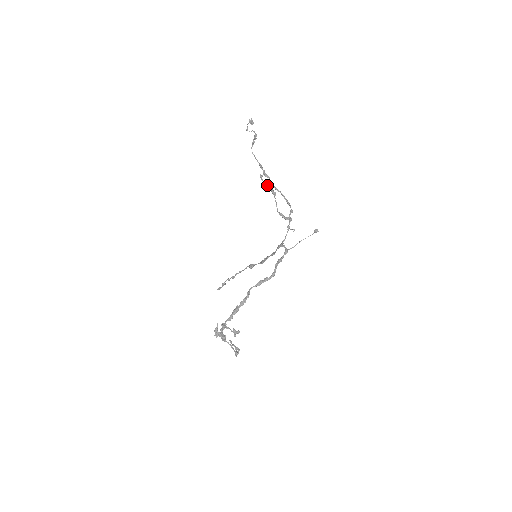
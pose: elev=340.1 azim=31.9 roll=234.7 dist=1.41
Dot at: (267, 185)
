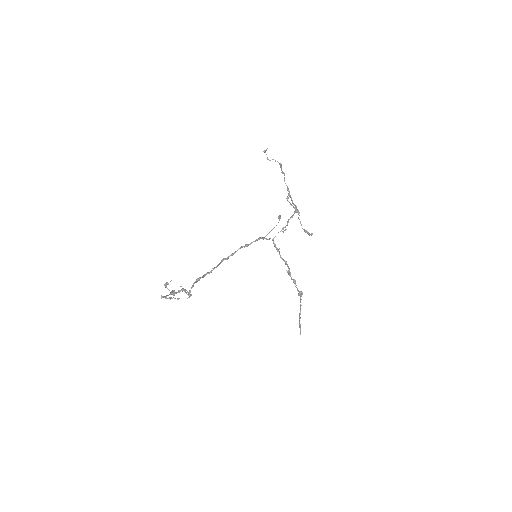
Dot at: (290, 204)
